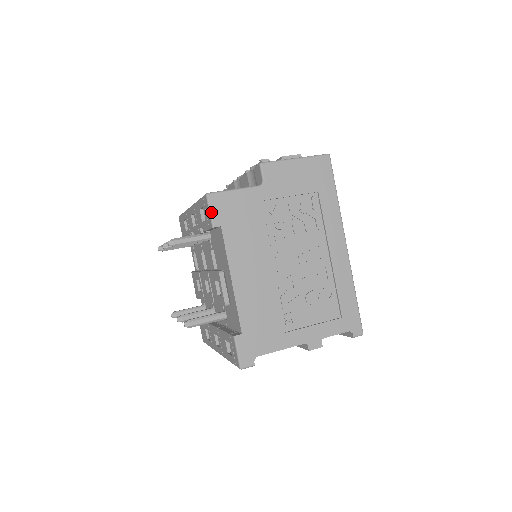
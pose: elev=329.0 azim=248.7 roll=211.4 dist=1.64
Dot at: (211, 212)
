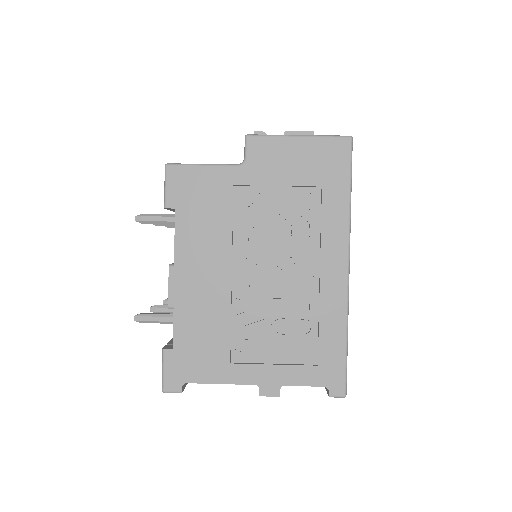
Dot at: (166, 188)
